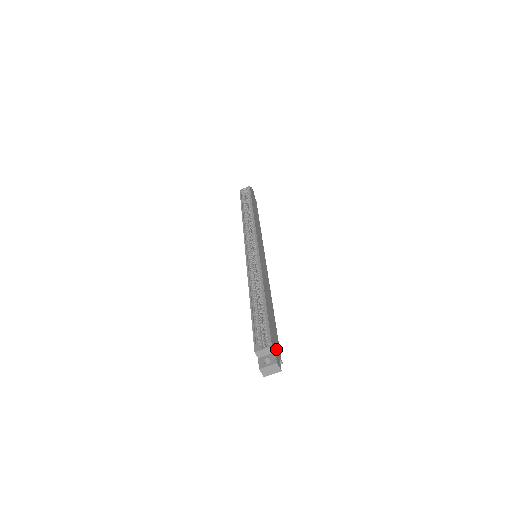
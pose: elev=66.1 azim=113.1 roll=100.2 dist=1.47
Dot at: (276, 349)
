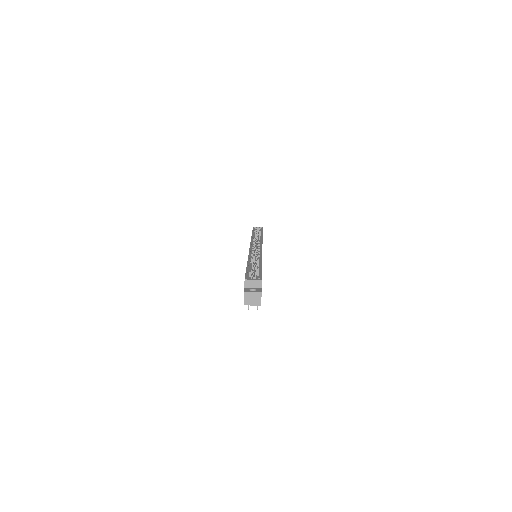
Dot at: occluded
